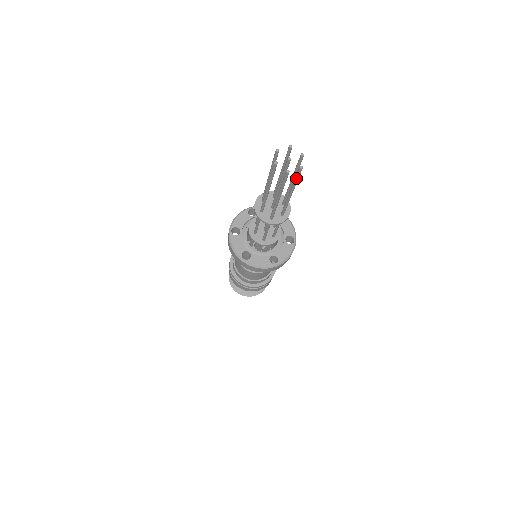
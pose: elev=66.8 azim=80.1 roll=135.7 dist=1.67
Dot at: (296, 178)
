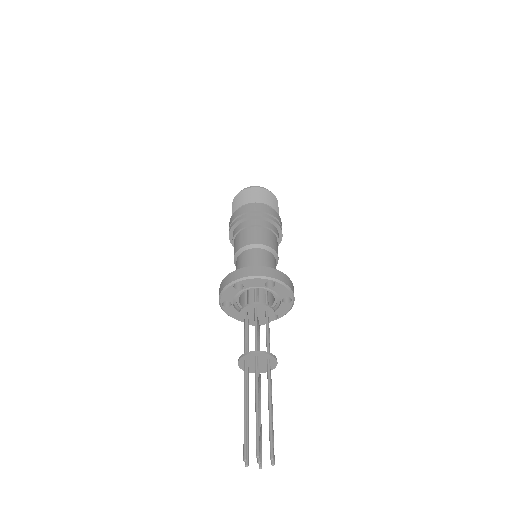
Dot at: occluded
